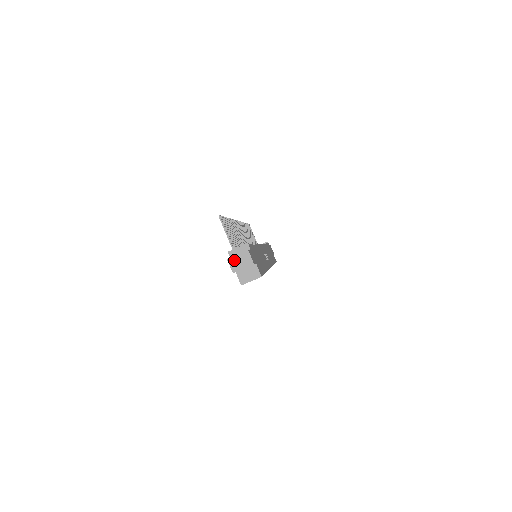
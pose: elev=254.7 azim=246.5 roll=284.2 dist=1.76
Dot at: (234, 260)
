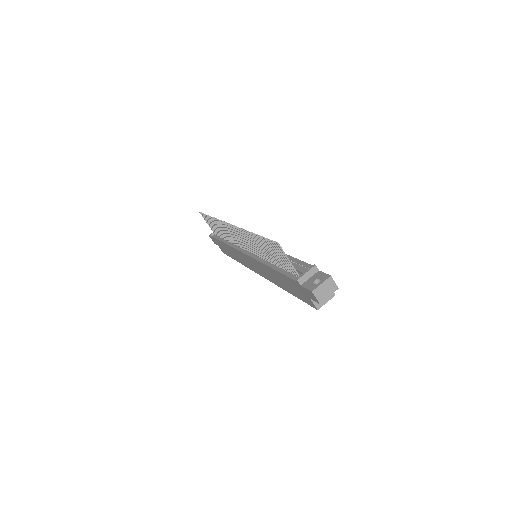
Dot at: (319, 290)
